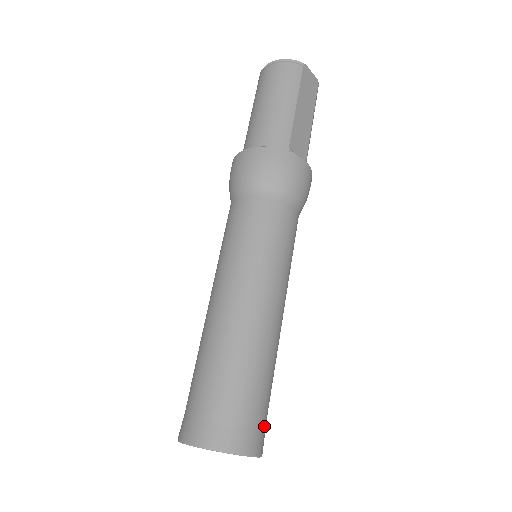
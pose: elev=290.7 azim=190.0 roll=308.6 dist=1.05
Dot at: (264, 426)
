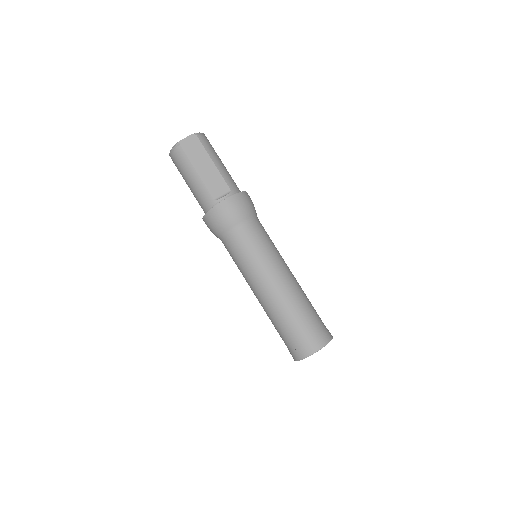
Dot at: (318, 332)
